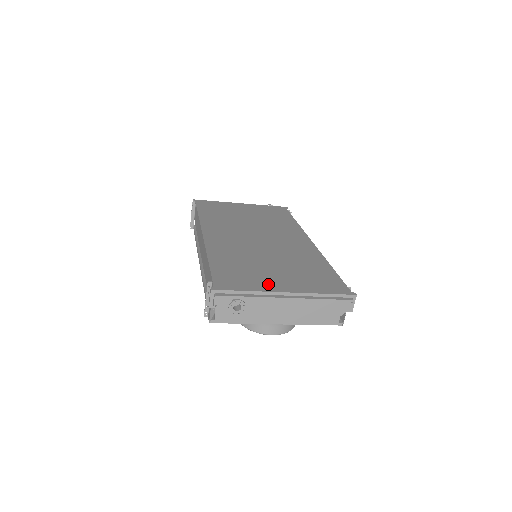
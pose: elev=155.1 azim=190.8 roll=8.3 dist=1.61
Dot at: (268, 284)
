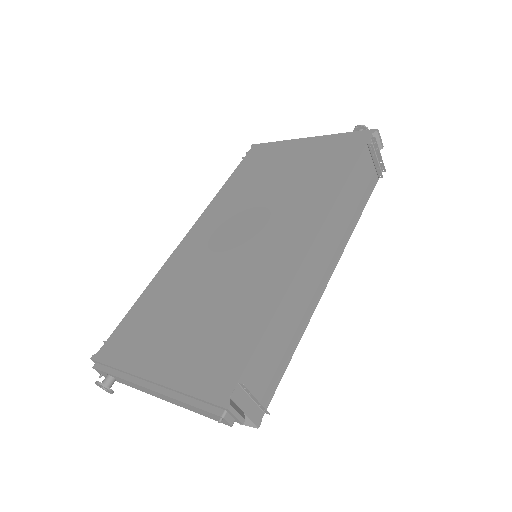
Dot at: (147, 357)
